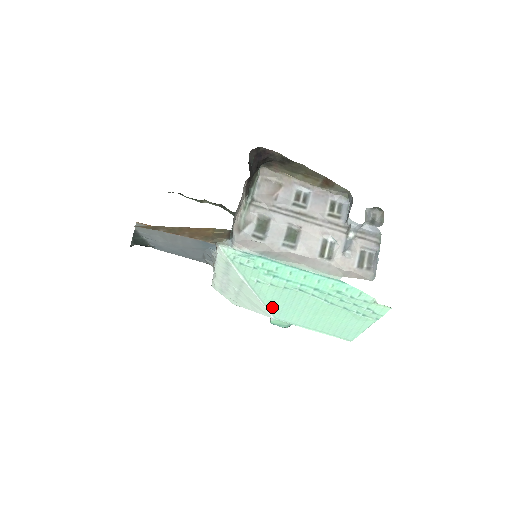
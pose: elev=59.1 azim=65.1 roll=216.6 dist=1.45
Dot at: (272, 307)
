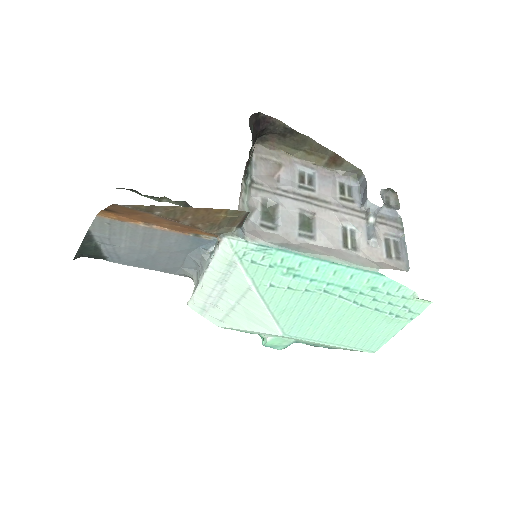
Dot at: (283, 320)
